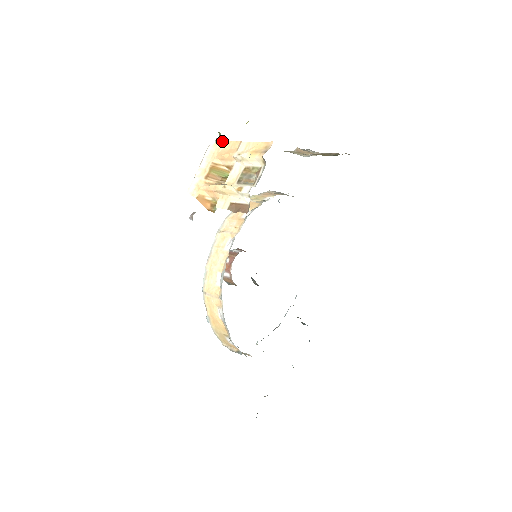
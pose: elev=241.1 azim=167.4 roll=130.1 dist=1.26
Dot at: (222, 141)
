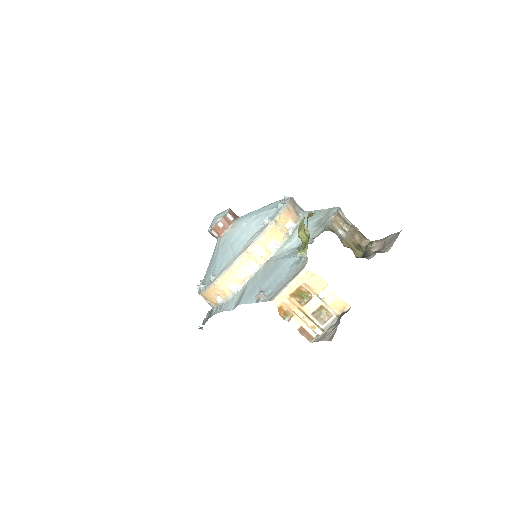
Dot at: (305, 243)
